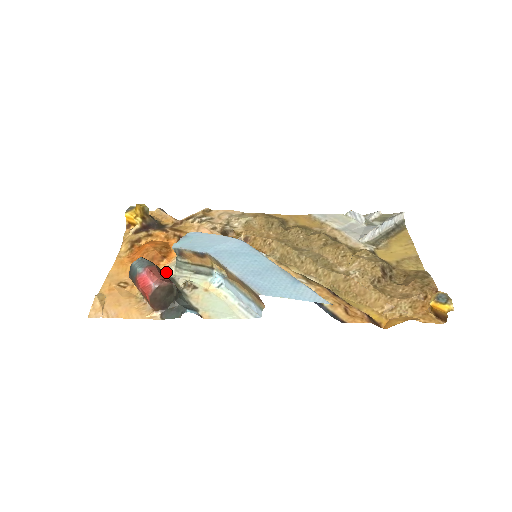
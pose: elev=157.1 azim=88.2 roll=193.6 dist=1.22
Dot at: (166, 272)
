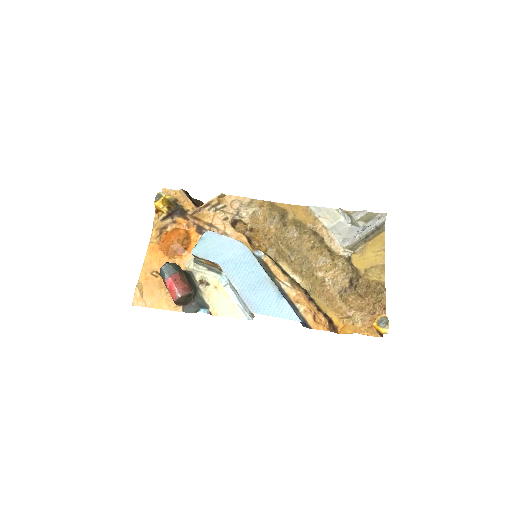
Dot at: (187, 266)
